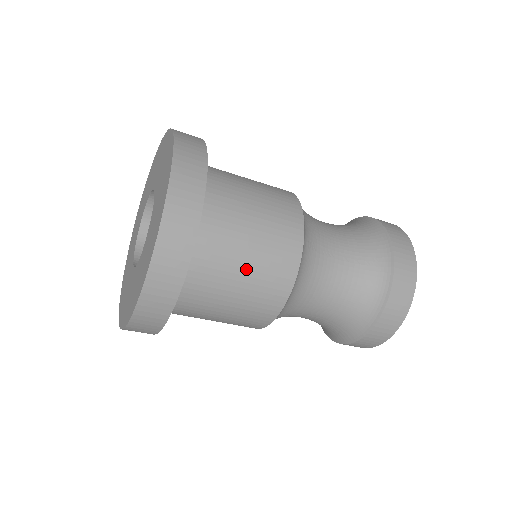
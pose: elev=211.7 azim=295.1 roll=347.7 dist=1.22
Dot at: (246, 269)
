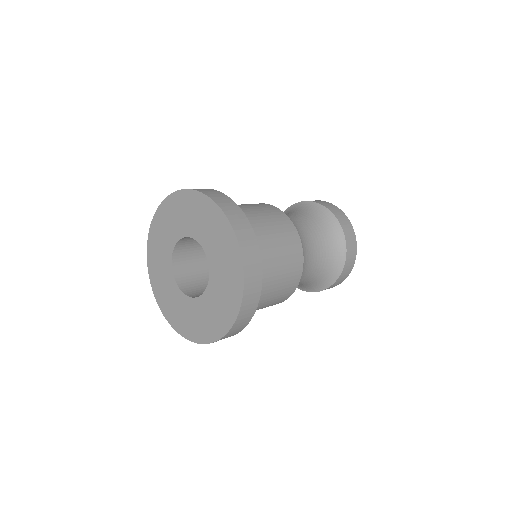
Dot at: (274, 291)
